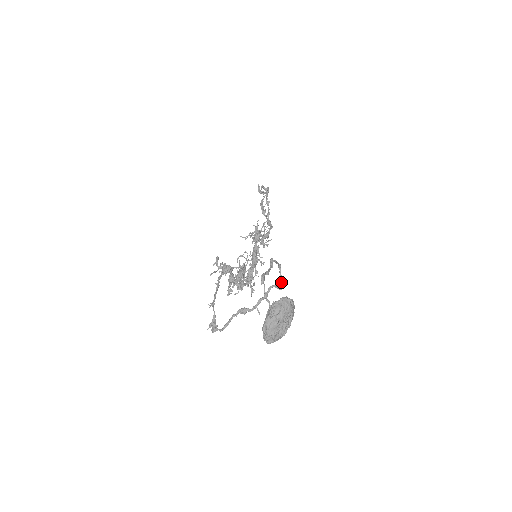
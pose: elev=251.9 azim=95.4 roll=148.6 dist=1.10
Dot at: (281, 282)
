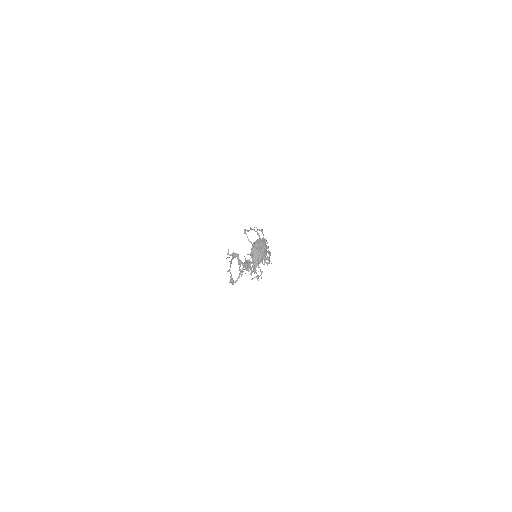
Dot at: occluded
